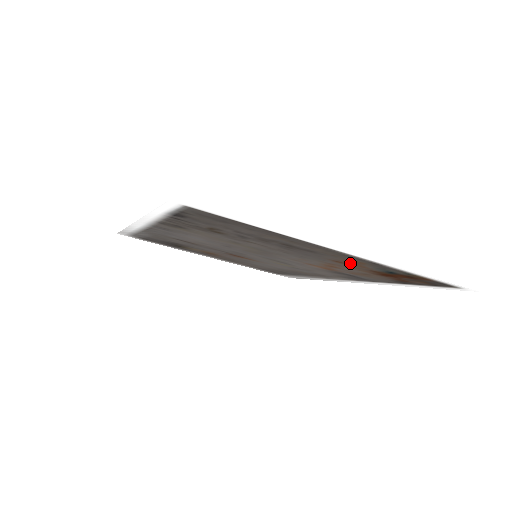
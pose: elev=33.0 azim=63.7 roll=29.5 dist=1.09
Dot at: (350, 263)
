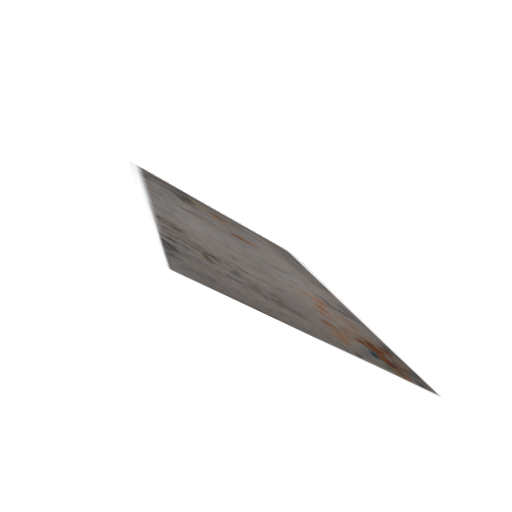
Dot at: (337, 332)
